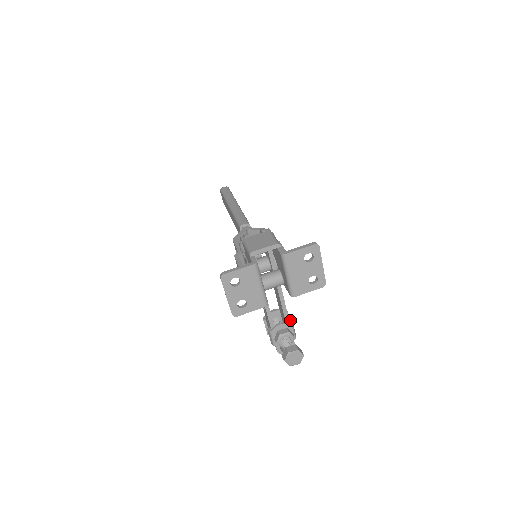
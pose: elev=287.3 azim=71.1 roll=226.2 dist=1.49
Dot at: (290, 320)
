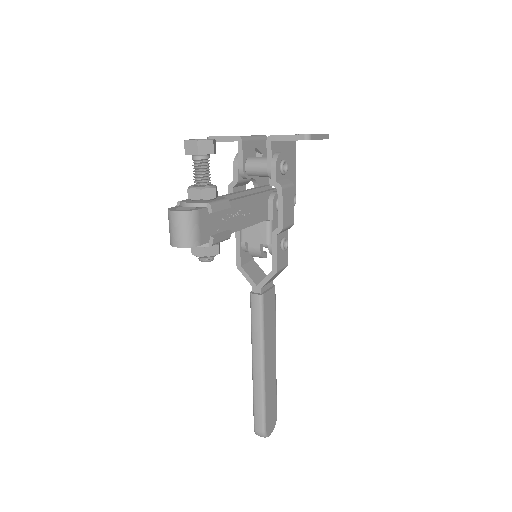
Dot at: (228, 207)
